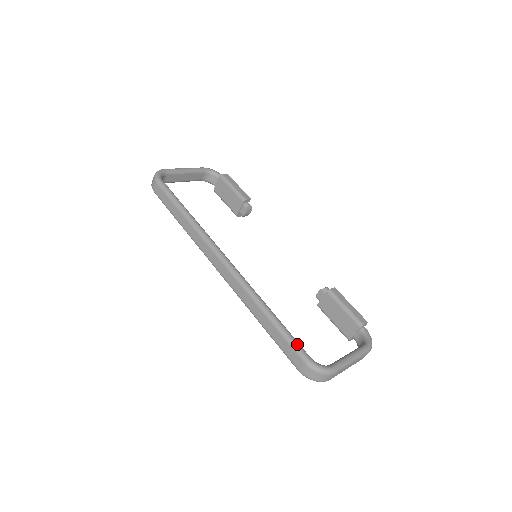
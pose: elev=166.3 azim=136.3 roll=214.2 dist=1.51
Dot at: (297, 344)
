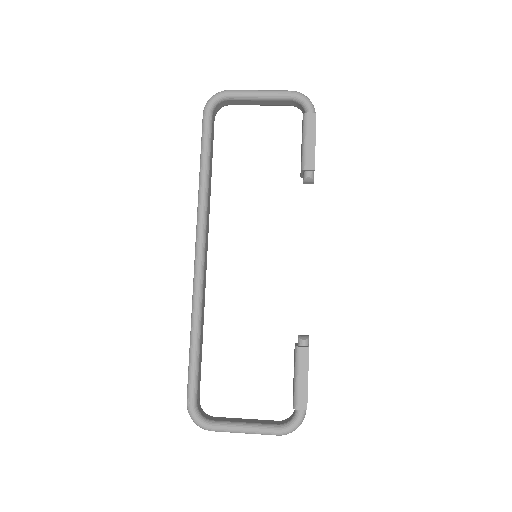
Dot at: (191, 384)
